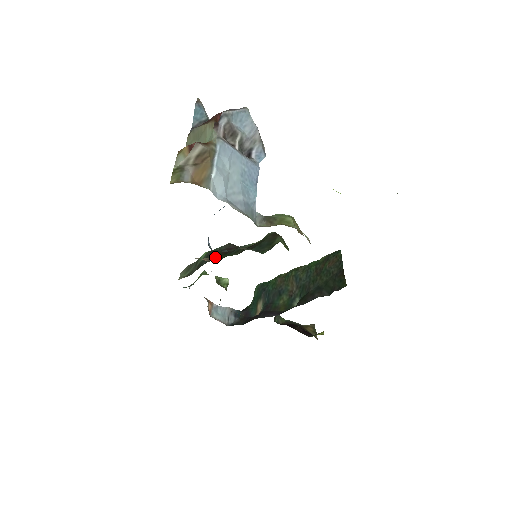
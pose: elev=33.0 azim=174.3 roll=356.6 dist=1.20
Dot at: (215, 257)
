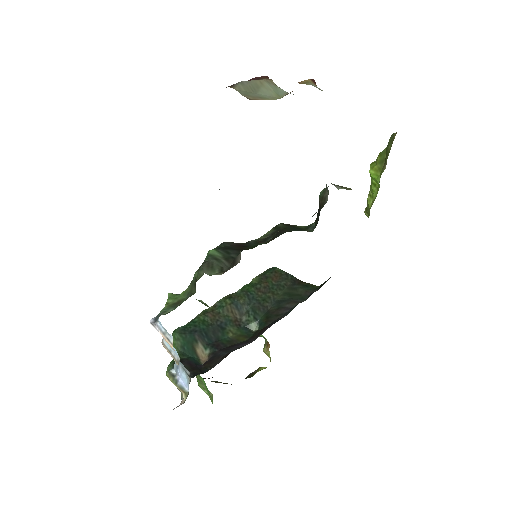
Dot at: (260, 241)
